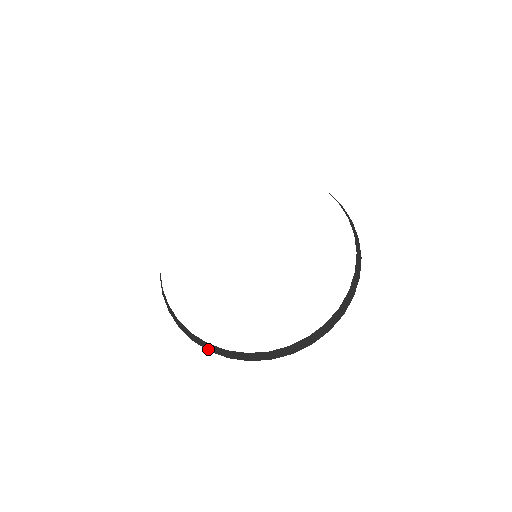
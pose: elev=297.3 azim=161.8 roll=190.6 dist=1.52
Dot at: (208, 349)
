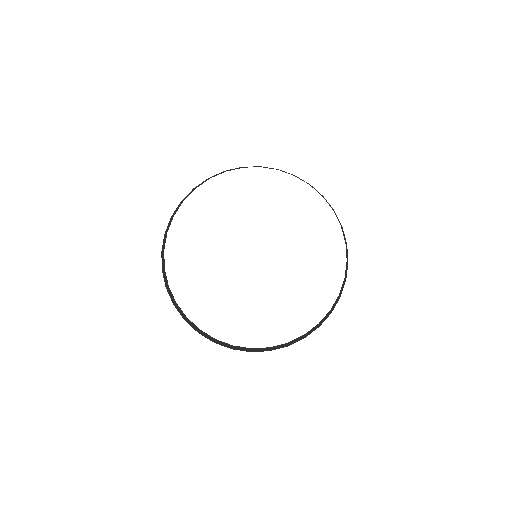
Dot at: (166, 286)
